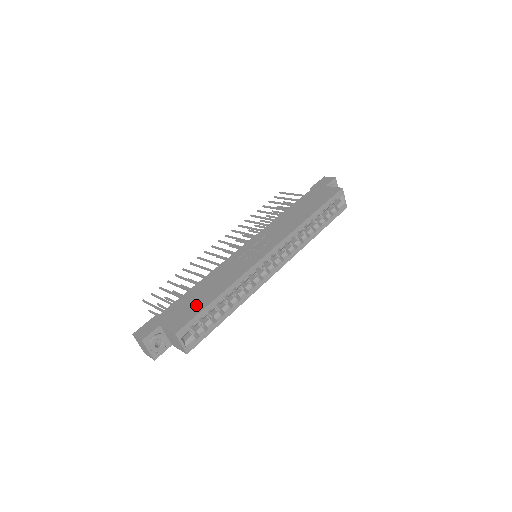
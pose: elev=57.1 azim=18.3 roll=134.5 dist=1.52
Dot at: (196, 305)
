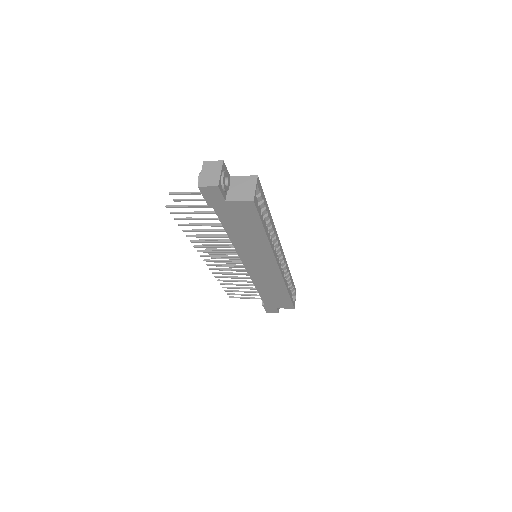
Dot at: occluded
